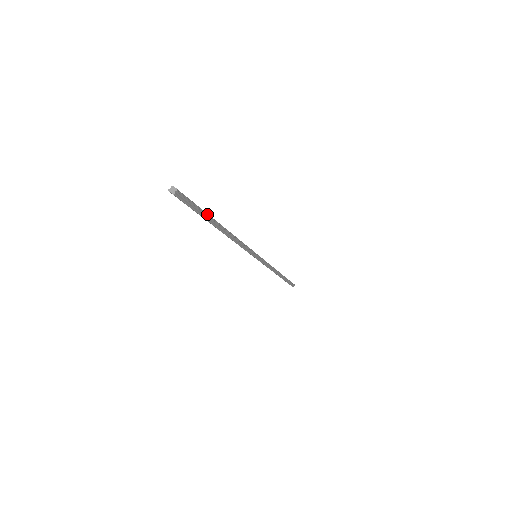
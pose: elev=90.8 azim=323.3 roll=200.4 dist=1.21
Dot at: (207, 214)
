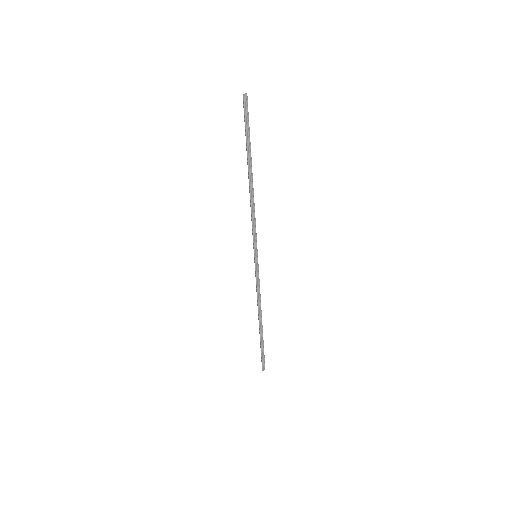
Dot at: (250, 144)
